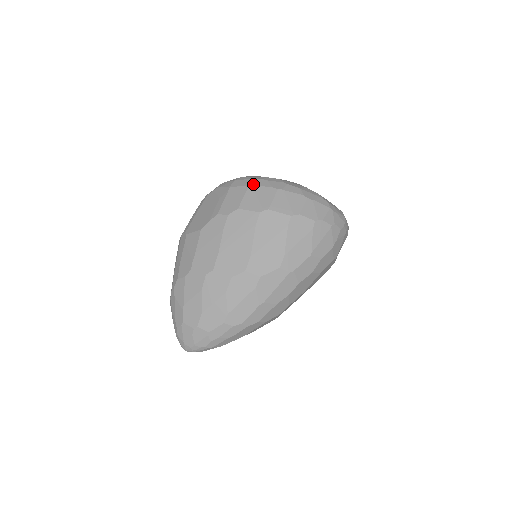
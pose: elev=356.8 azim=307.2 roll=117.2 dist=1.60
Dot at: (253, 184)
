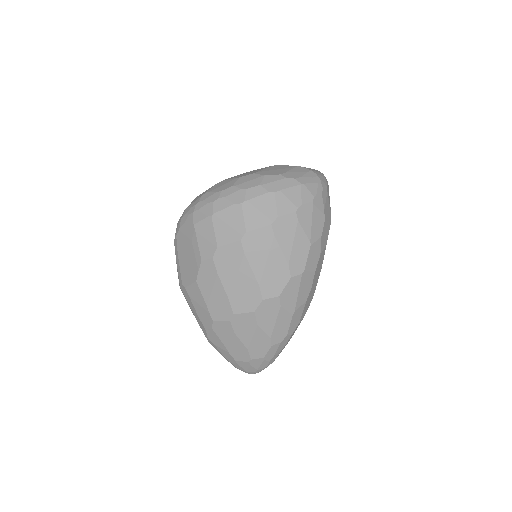
Dot at: (214, 211)
